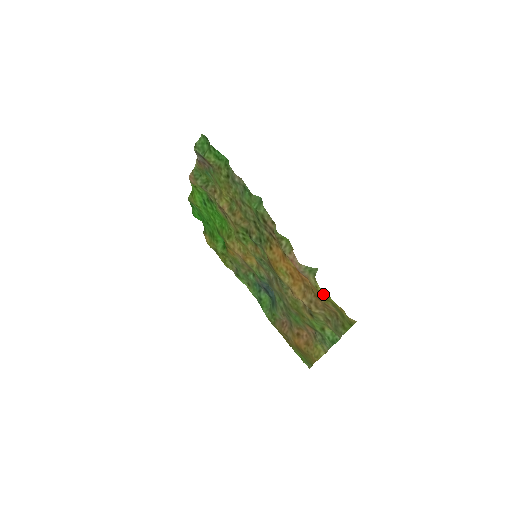
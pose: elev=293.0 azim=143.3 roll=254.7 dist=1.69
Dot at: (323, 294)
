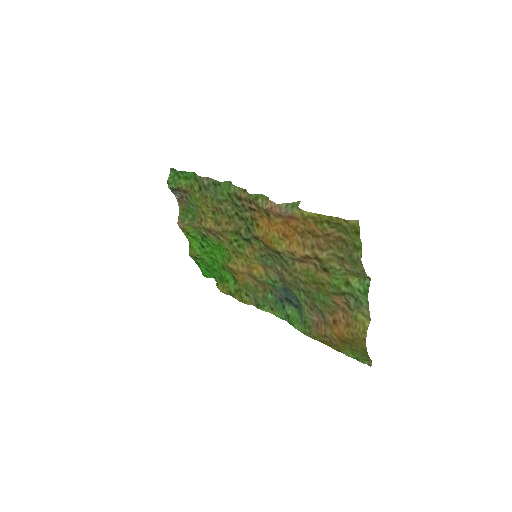
Dot at: (312, 217)
